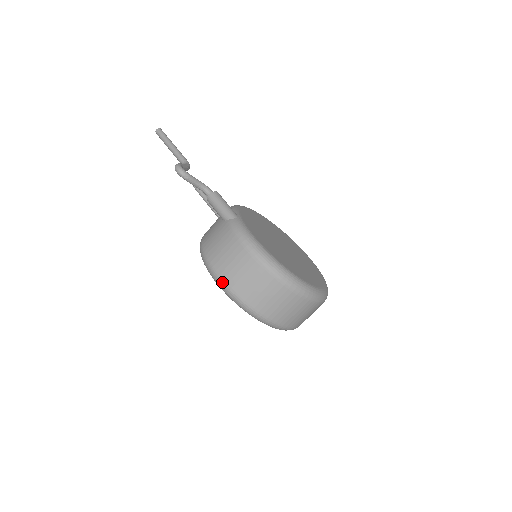
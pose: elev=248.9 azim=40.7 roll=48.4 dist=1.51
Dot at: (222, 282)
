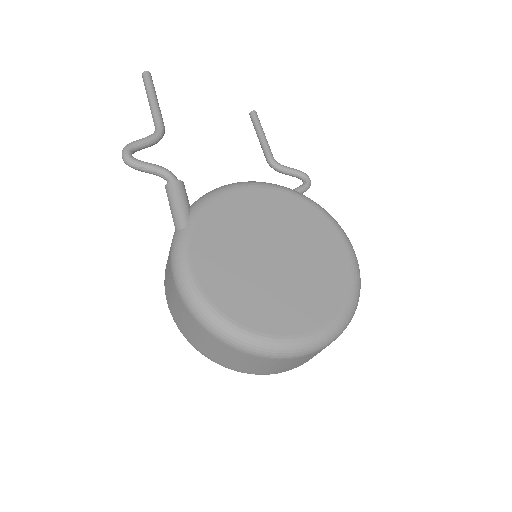
Dot at: (171, 314)
